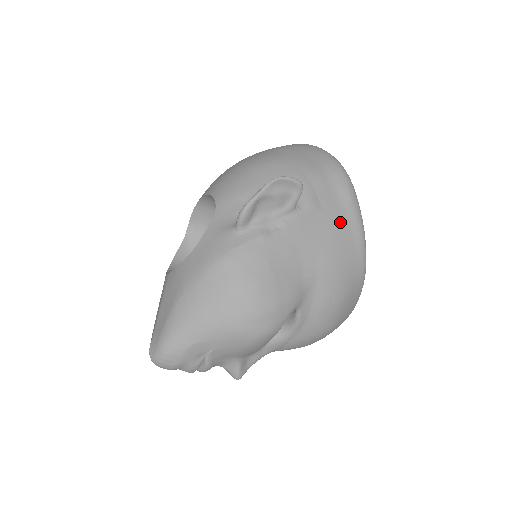
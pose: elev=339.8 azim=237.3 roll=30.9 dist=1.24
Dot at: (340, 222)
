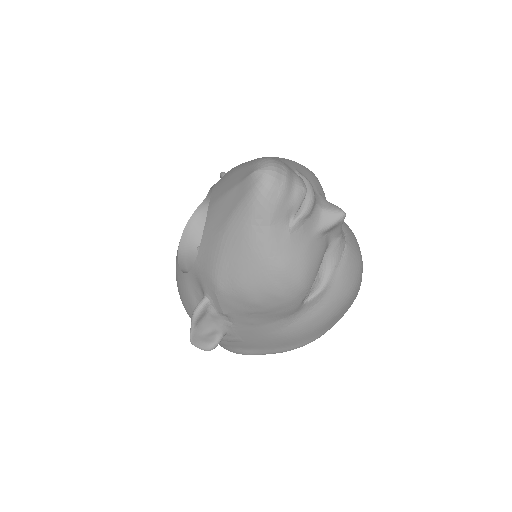
Dot at: occluded
